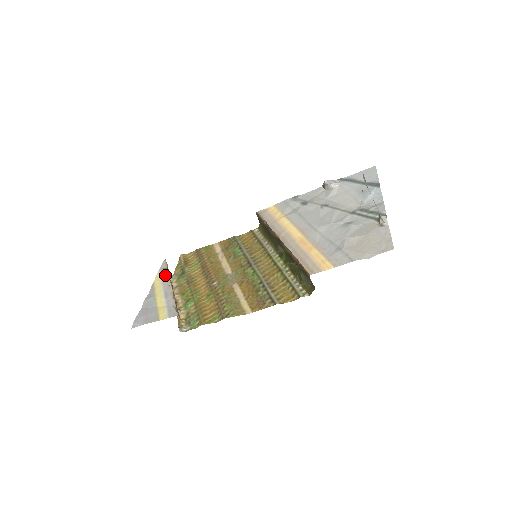
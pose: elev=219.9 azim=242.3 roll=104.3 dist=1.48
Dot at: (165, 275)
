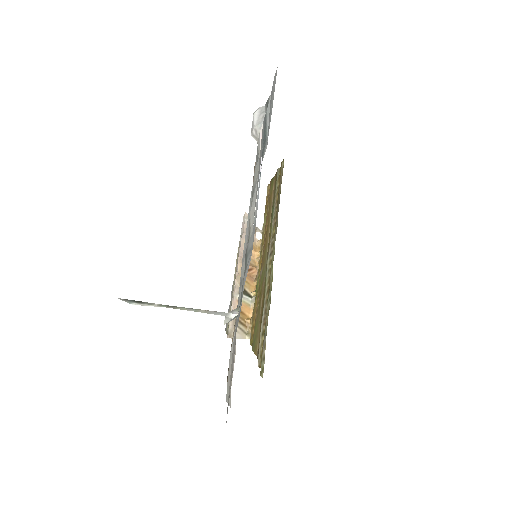
Dot at: occluded
